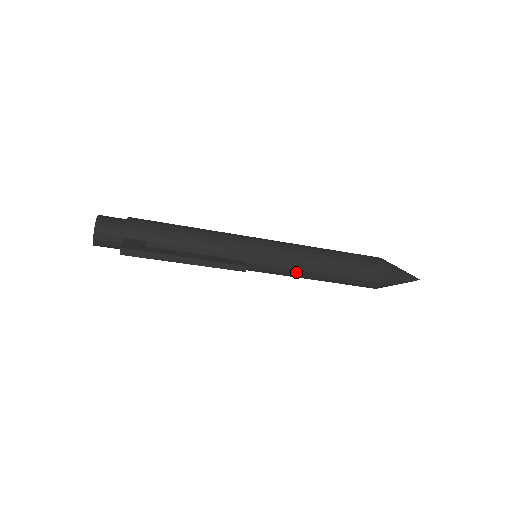
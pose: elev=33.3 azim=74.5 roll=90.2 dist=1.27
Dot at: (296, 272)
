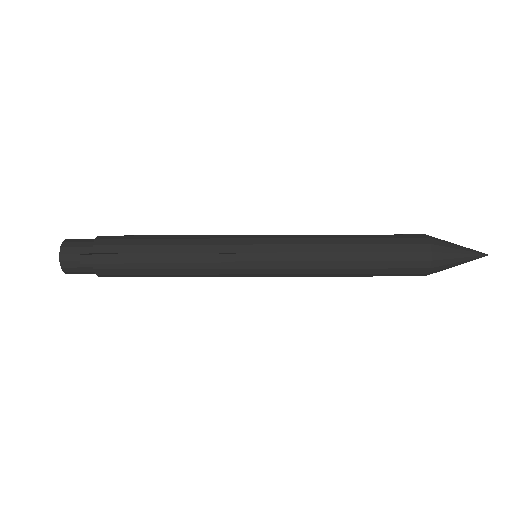
Dot at: (309, 264)
